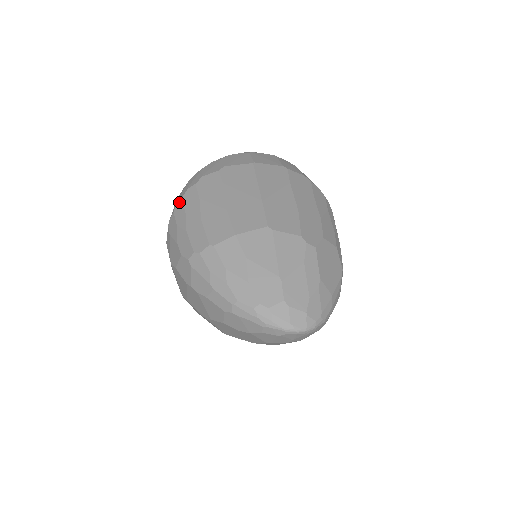
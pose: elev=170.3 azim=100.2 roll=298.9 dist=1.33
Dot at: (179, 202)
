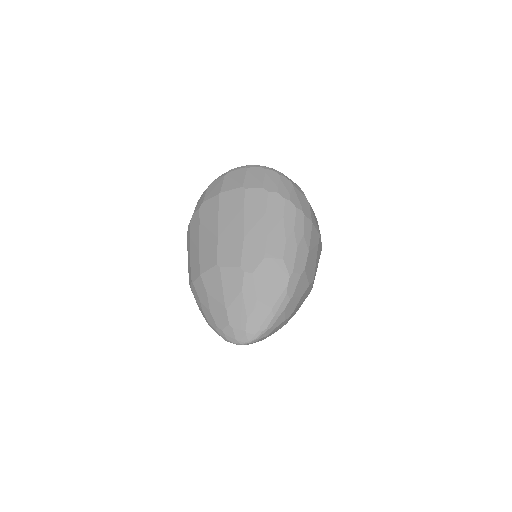
Dot at: occluded
